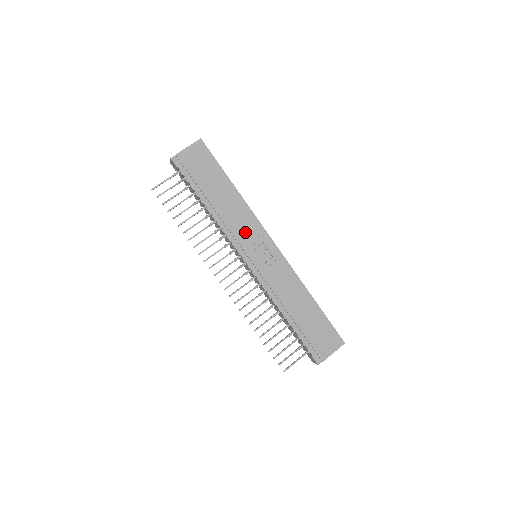
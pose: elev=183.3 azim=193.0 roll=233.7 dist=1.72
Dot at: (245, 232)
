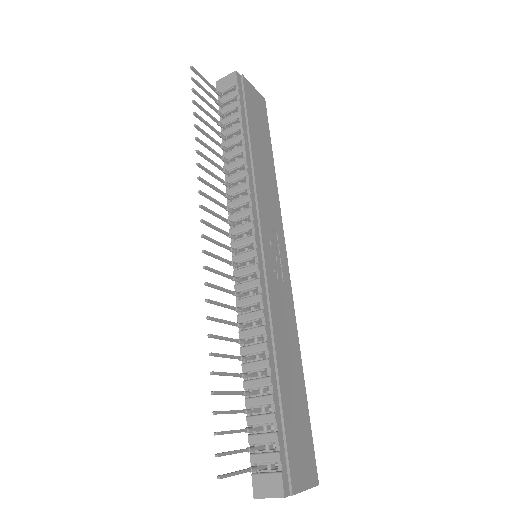
Dot at: (268, 212)
